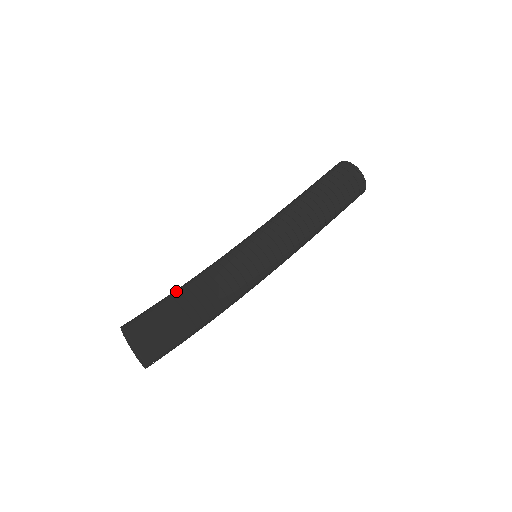
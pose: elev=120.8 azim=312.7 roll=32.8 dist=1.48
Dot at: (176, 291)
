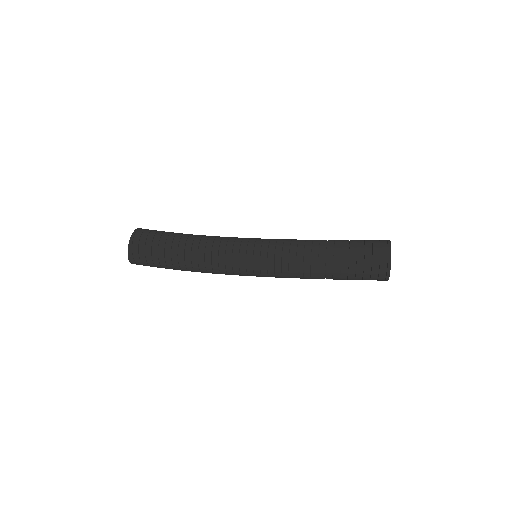
Dot at: occluded
